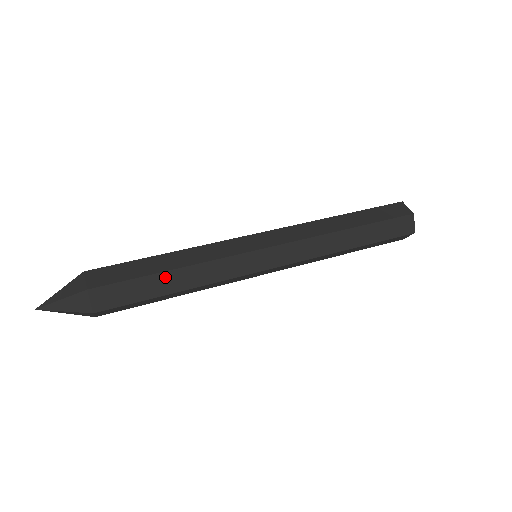
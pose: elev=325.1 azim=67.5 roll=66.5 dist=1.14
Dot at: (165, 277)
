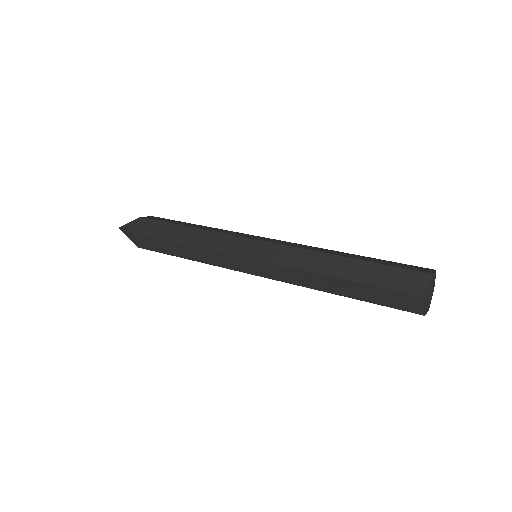
Dot at: (176, 246)
